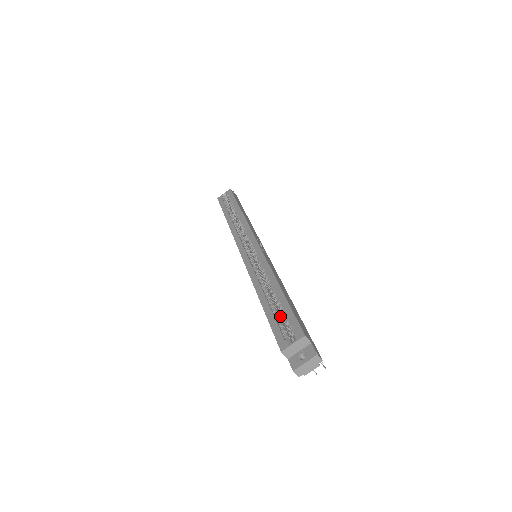
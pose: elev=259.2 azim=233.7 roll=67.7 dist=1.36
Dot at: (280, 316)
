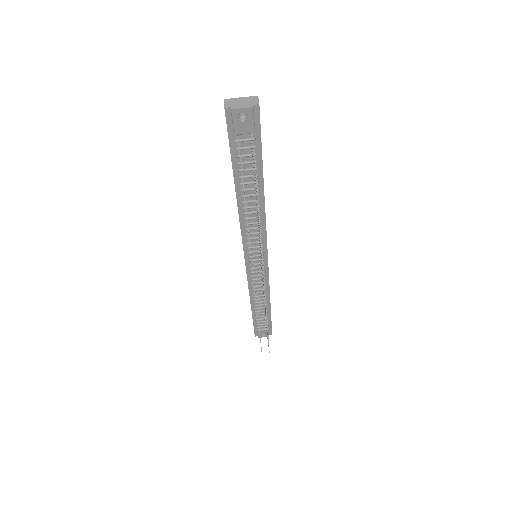
Dot at: occluded
